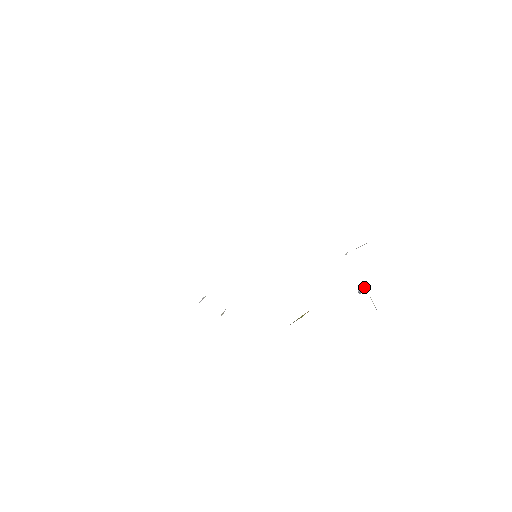
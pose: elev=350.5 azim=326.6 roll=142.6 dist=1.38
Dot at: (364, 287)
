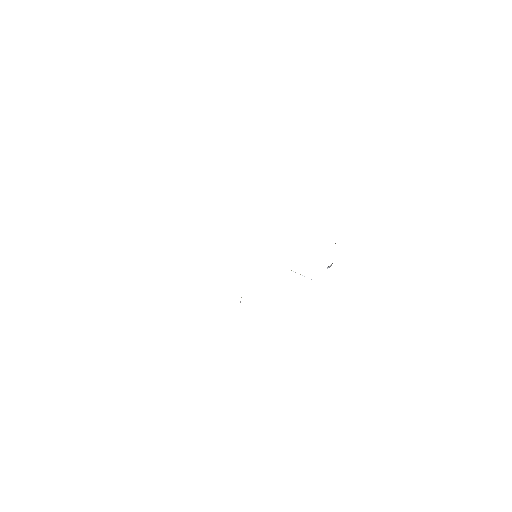
Dot at: occluded
